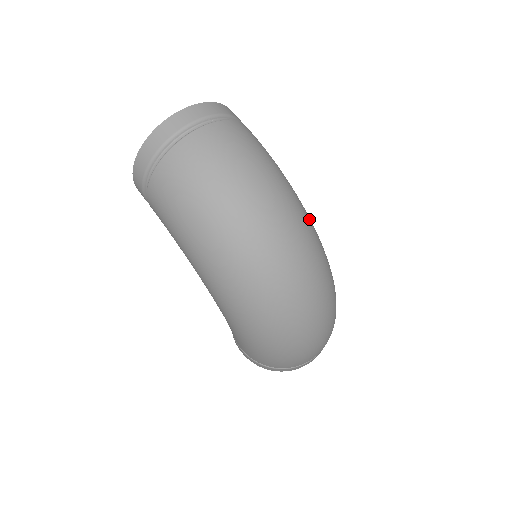
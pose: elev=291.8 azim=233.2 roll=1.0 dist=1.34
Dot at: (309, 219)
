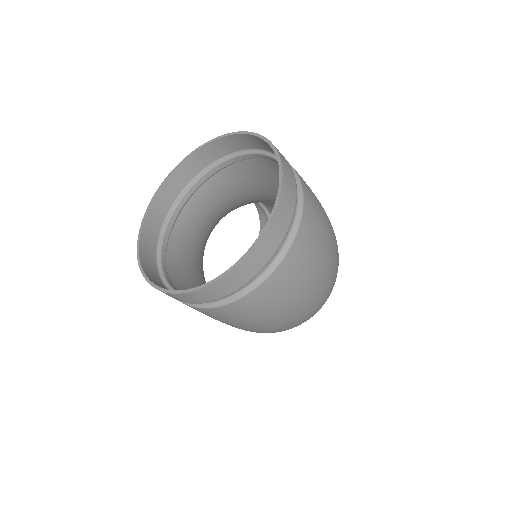
Dot at: occluded
